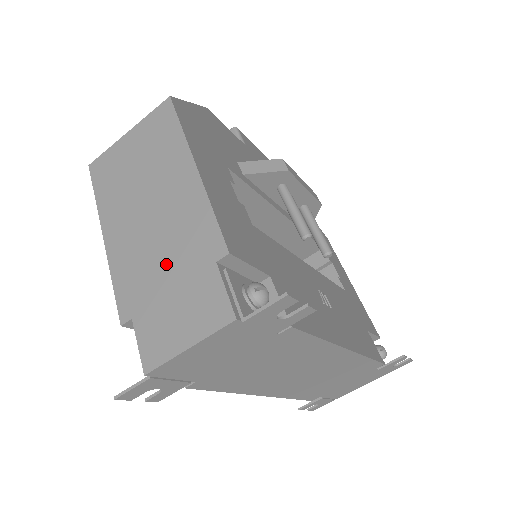
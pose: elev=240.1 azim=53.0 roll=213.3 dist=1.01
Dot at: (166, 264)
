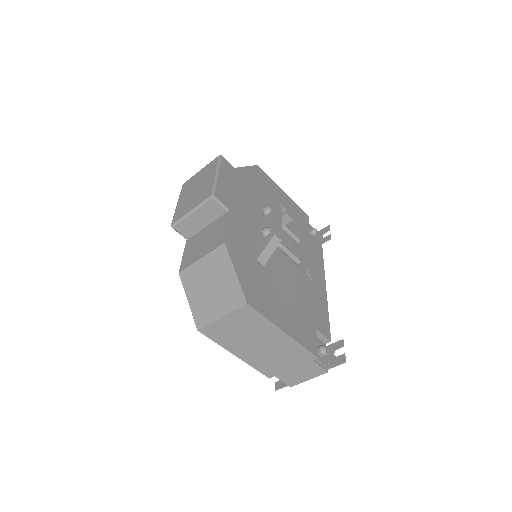
Dot at: (285, 362)
